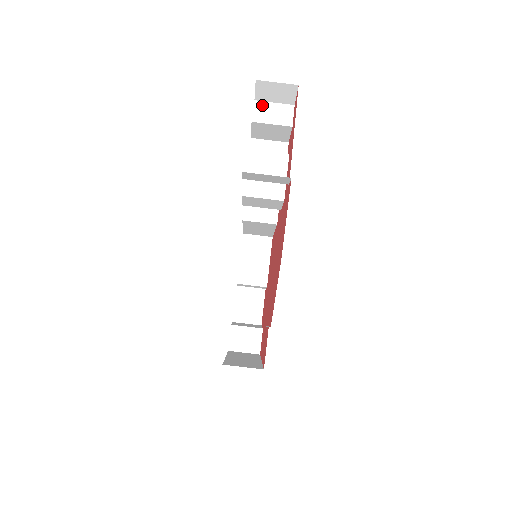
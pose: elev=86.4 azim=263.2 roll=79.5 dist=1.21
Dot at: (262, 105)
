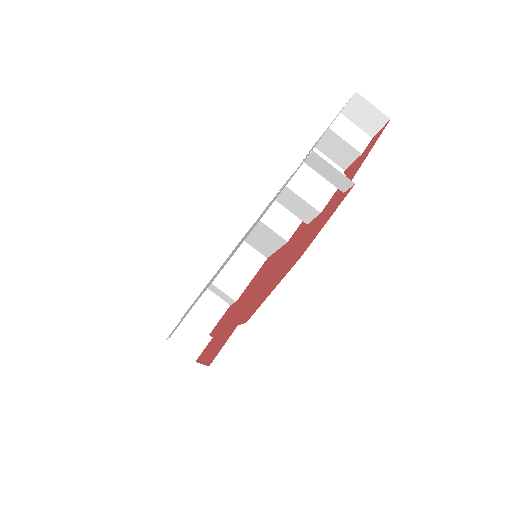
Dot at: (344, 120)
